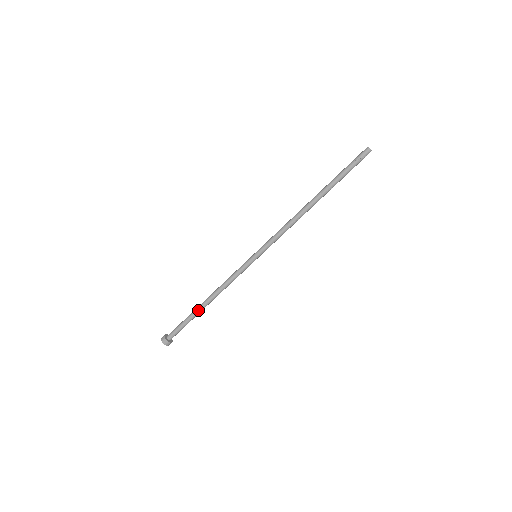
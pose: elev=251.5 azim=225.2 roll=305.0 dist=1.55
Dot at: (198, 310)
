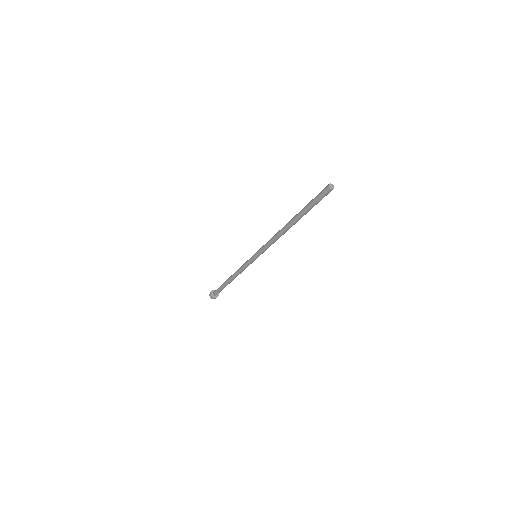
Dot at: occluded
